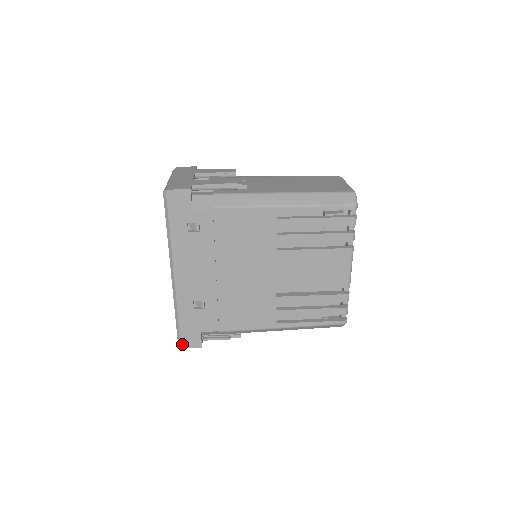
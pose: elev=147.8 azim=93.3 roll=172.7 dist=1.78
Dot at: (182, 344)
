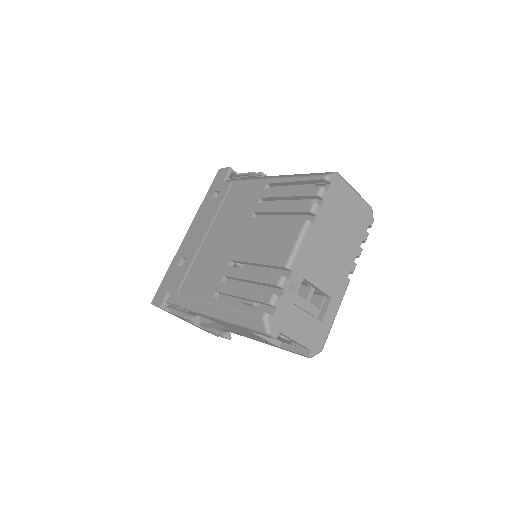
Dot at: (154, 299)
